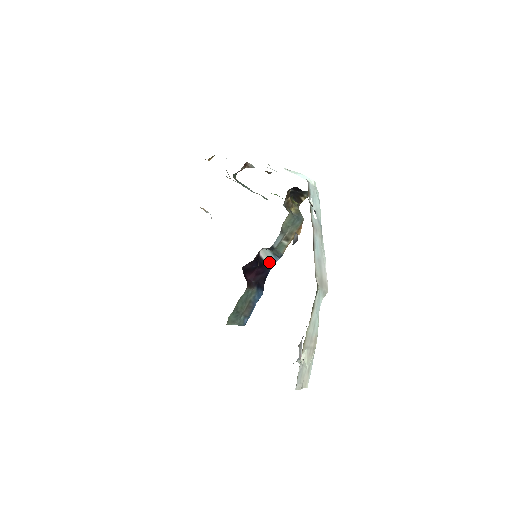
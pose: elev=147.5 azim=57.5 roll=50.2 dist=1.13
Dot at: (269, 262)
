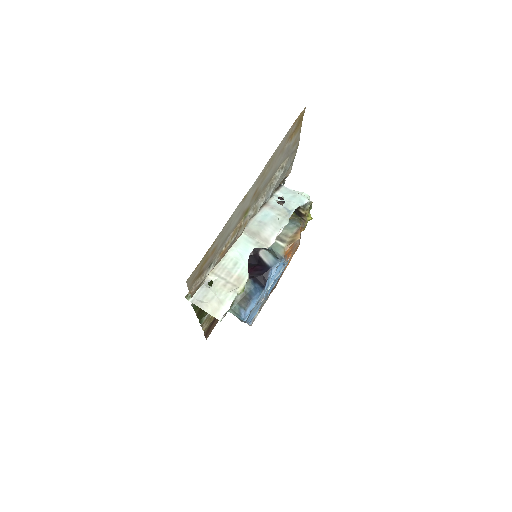
Dot at: (269, 263)
